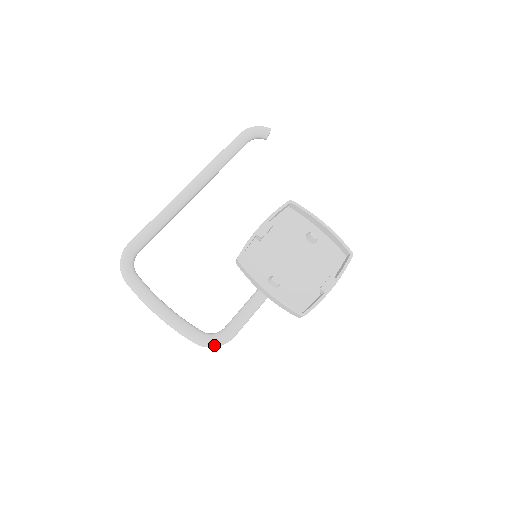
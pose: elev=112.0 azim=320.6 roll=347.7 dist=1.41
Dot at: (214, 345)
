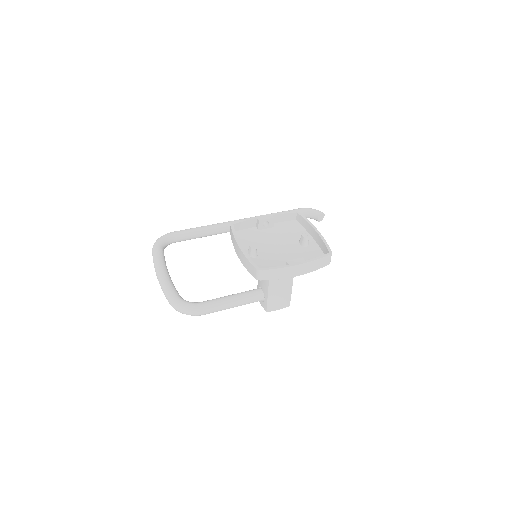
Dot at: (183, 308)
